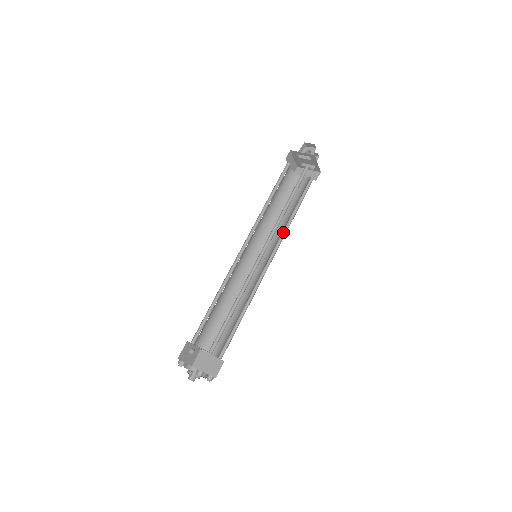
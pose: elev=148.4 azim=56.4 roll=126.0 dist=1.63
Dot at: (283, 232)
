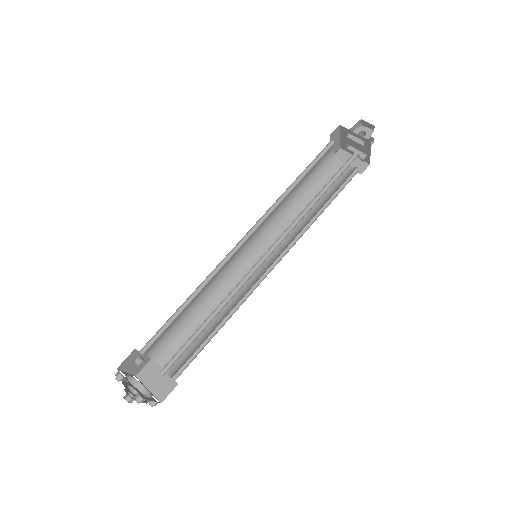
Dot at: (300, 232)
